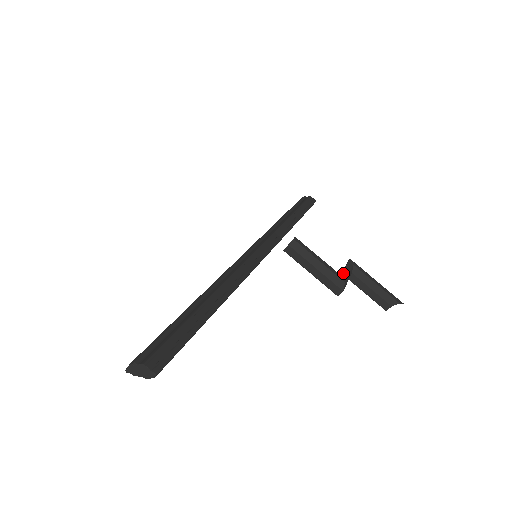
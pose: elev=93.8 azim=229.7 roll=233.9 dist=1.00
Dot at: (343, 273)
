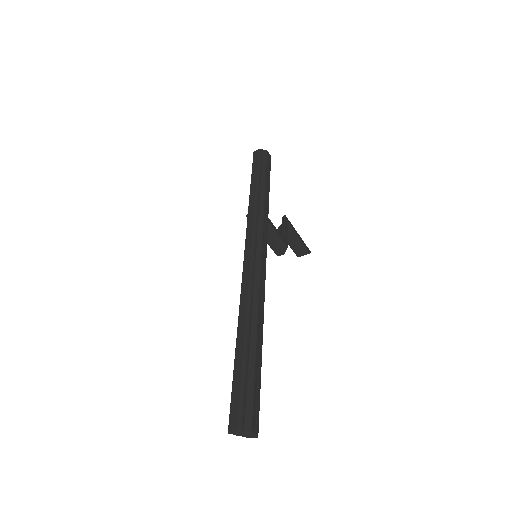
Dot at: (285, 236)
